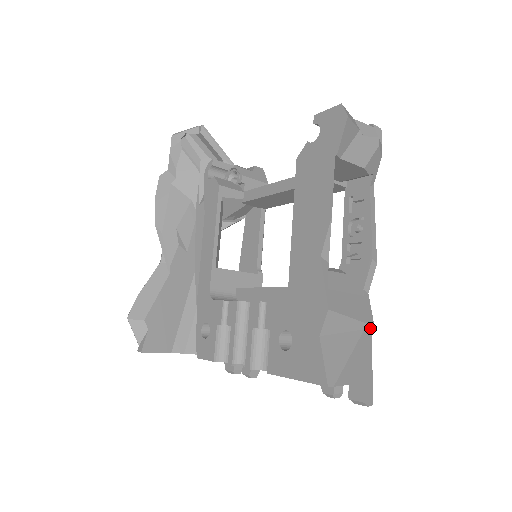
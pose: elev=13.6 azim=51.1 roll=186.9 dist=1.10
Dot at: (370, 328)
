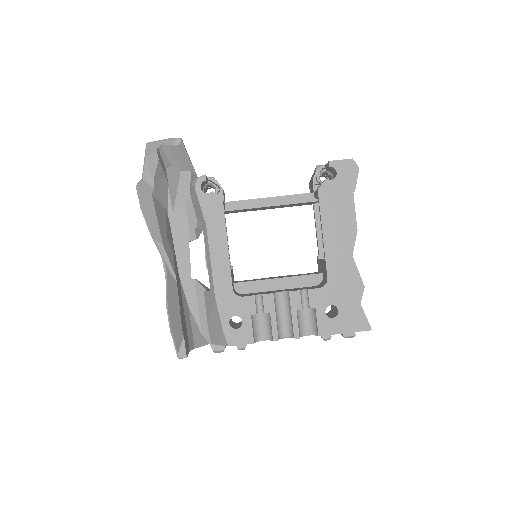
Dot at: occluded
